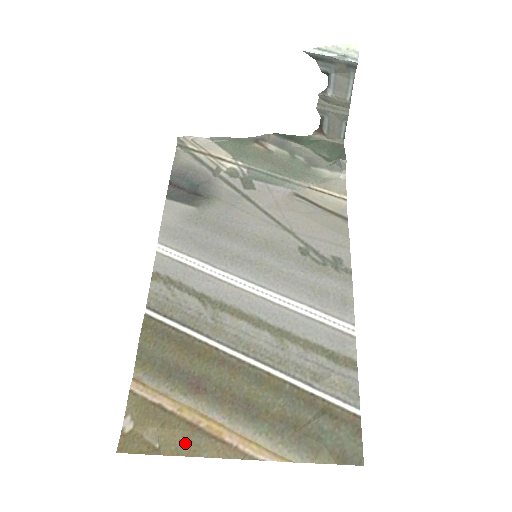
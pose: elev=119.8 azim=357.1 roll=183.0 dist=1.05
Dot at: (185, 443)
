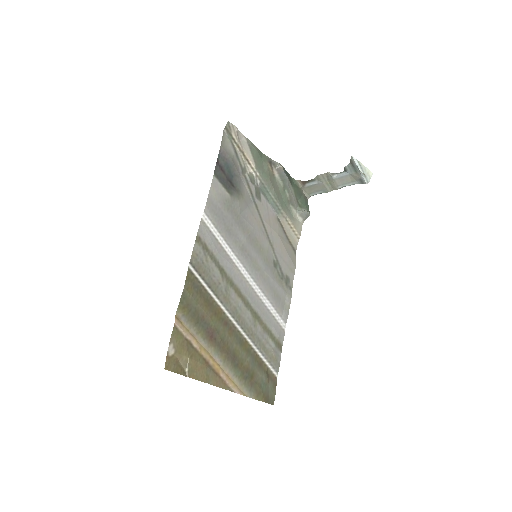
Dot at: (202, 372)
